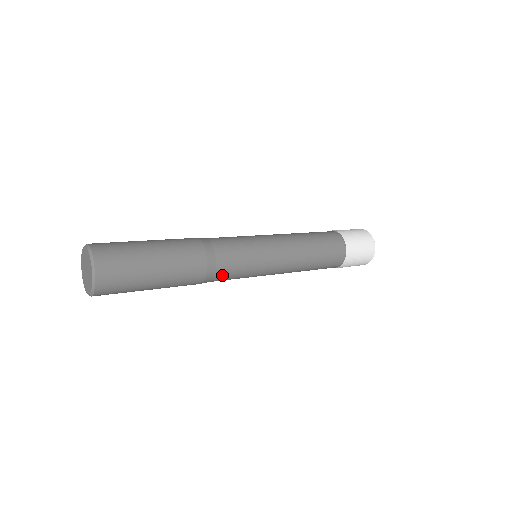
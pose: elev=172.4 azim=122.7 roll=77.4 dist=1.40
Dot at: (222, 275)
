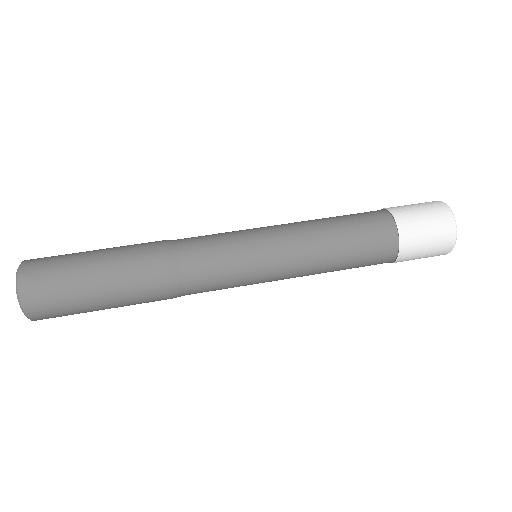
Dot at: occluded
